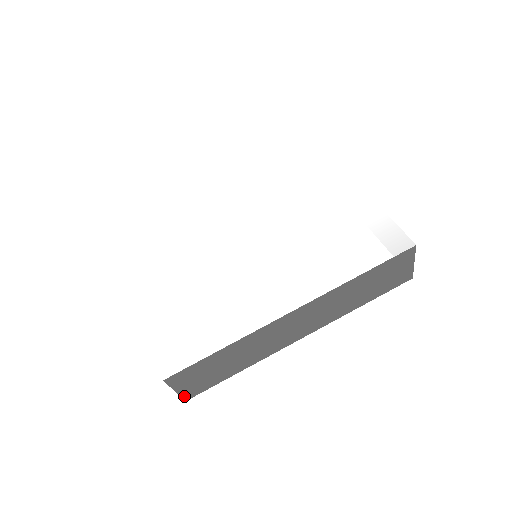
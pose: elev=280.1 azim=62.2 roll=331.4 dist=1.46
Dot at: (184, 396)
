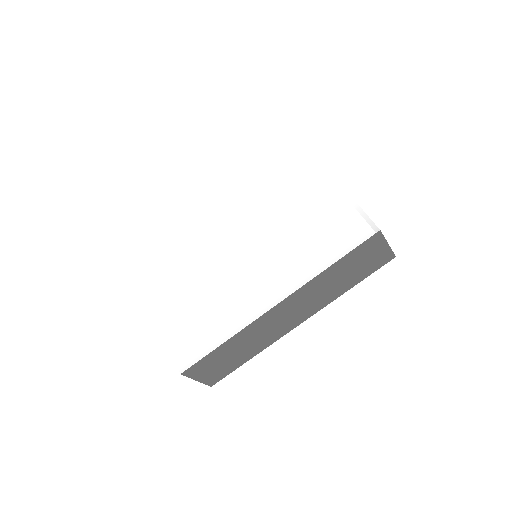
Dot at: (207, 383)
